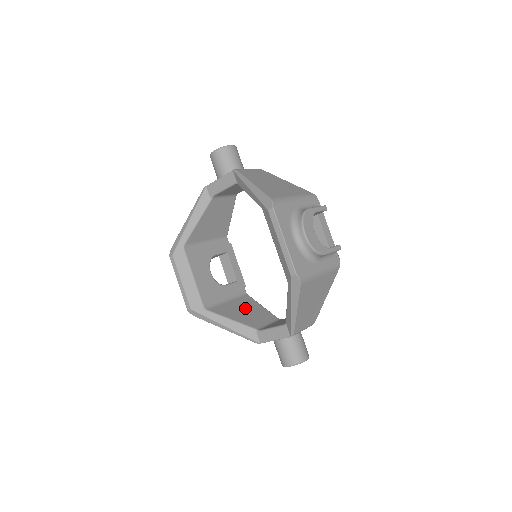
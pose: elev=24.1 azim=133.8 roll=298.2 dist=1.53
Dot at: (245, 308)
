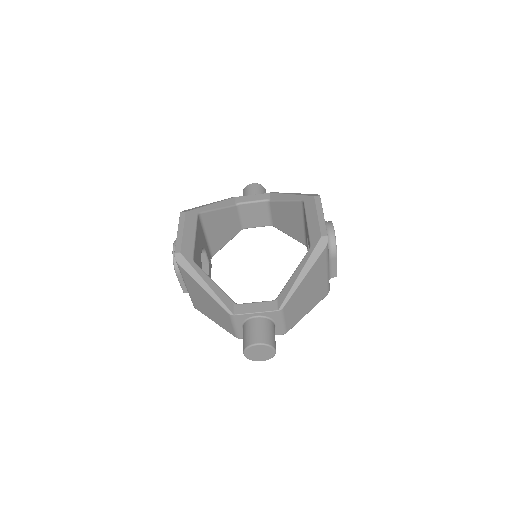
Dot at: occluded
